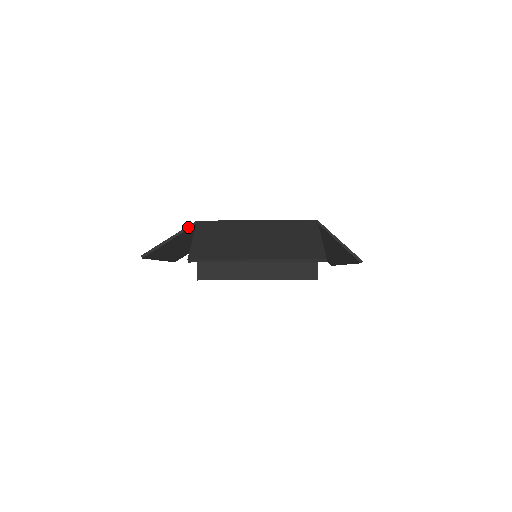
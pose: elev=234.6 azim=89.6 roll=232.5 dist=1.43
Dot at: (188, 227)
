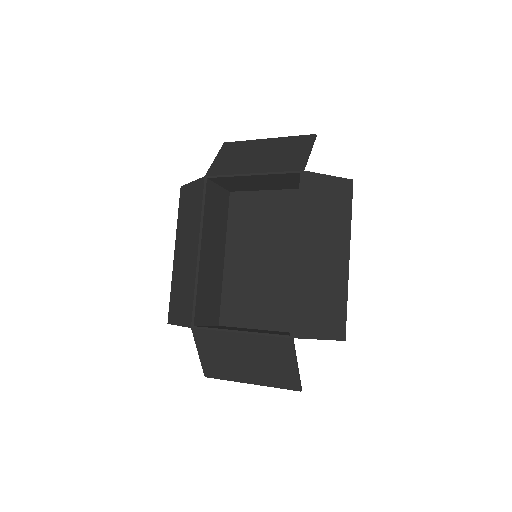
Dot at: occluded
